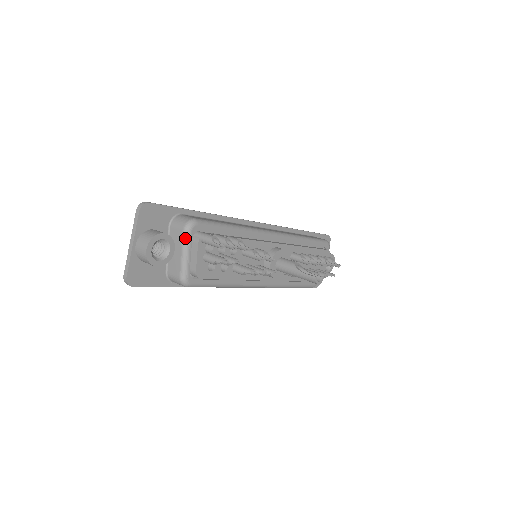
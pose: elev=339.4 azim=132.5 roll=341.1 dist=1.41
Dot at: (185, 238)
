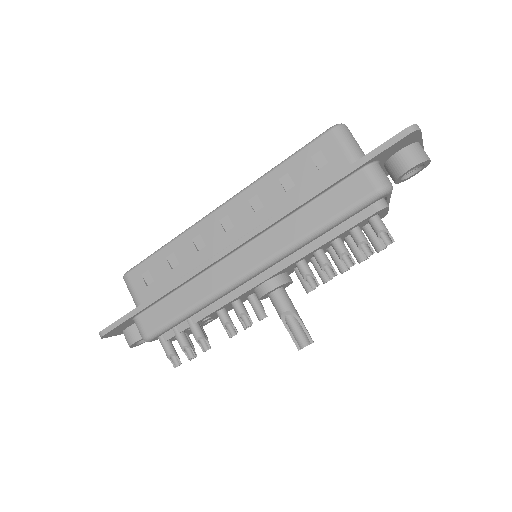
Dot at: occluded
